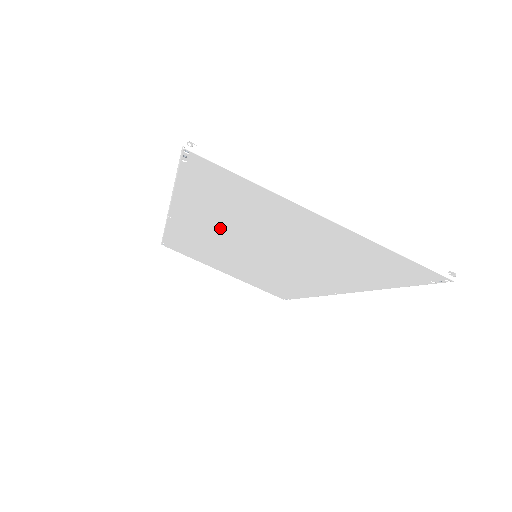
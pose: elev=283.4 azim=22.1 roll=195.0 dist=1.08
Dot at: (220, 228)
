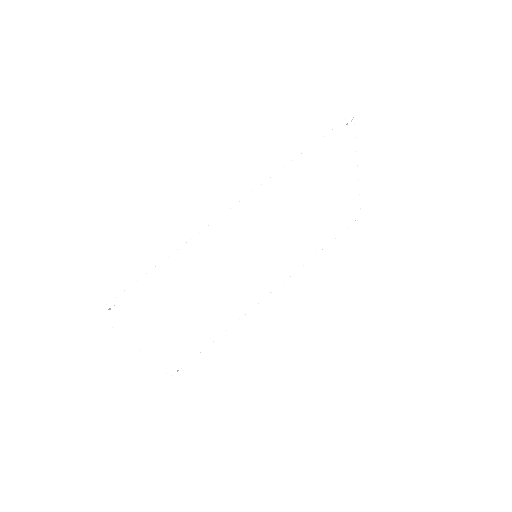
Dot at: (275, 212)
